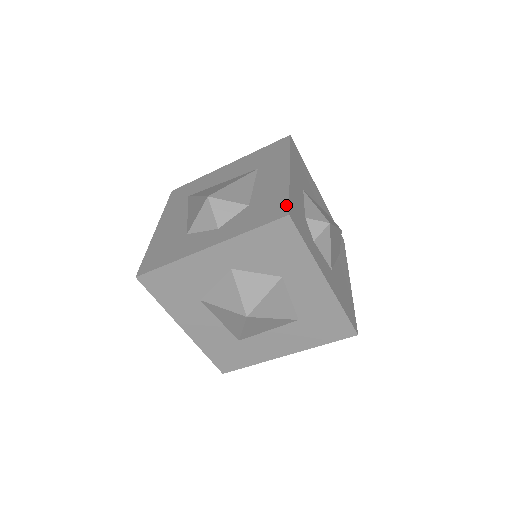
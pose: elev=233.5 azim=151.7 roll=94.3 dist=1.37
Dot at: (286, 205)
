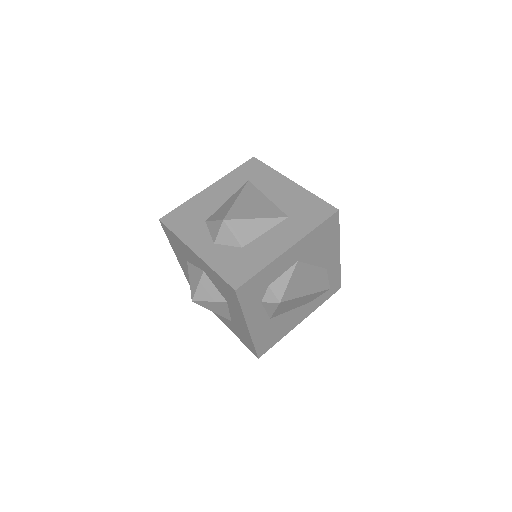
Dot at: (245, 280)
